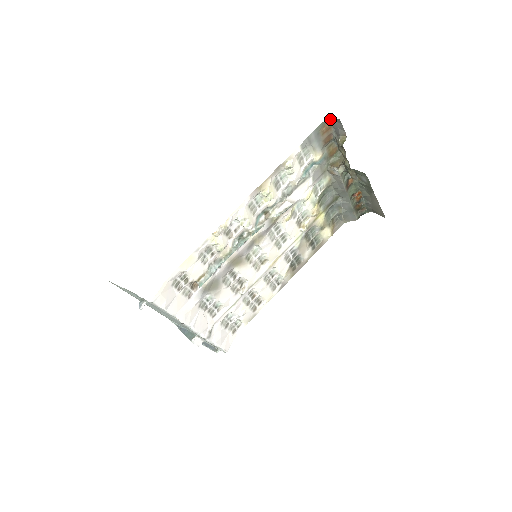
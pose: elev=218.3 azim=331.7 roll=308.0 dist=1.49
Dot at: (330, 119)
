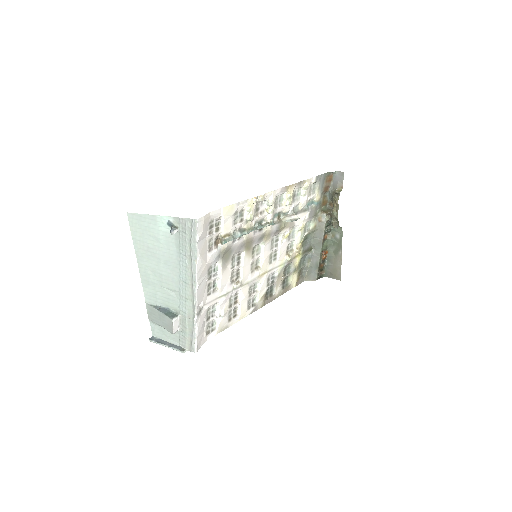
Dot at: (335, 172)
